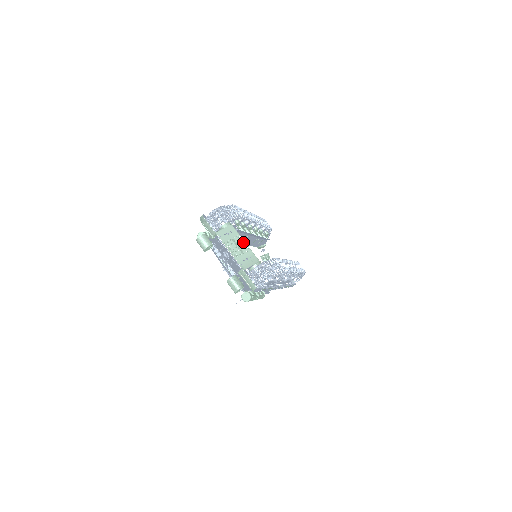
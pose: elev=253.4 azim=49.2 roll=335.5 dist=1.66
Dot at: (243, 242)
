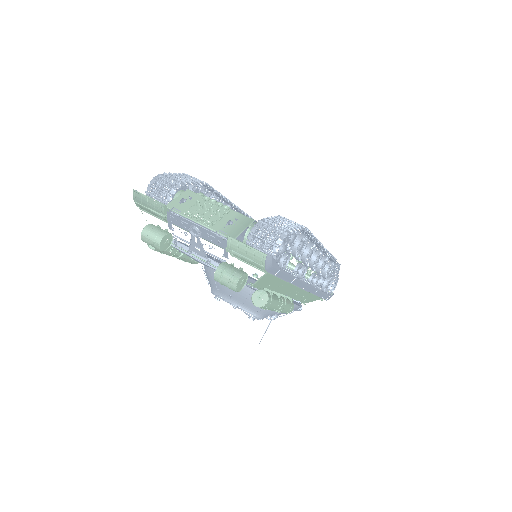
Dot at: (215, 203)
